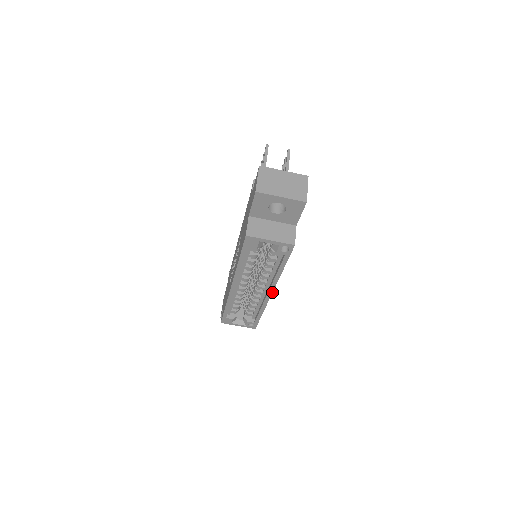
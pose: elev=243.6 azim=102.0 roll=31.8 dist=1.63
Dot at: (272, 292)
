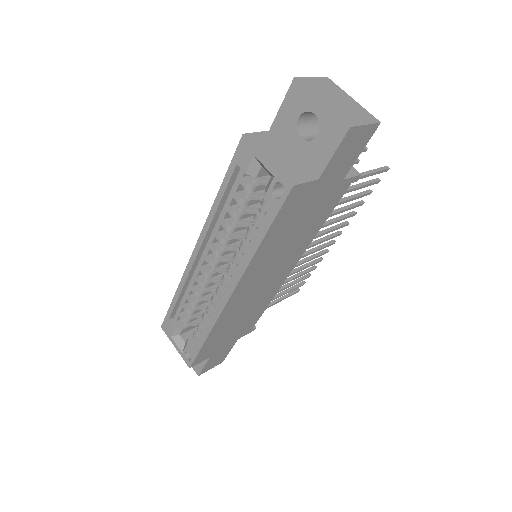
Dot at: (232, 292)
